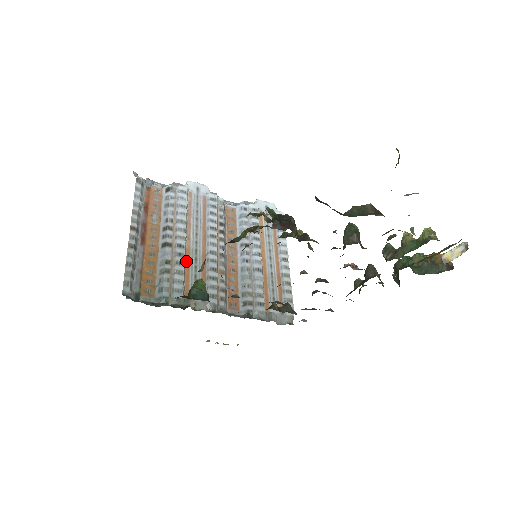
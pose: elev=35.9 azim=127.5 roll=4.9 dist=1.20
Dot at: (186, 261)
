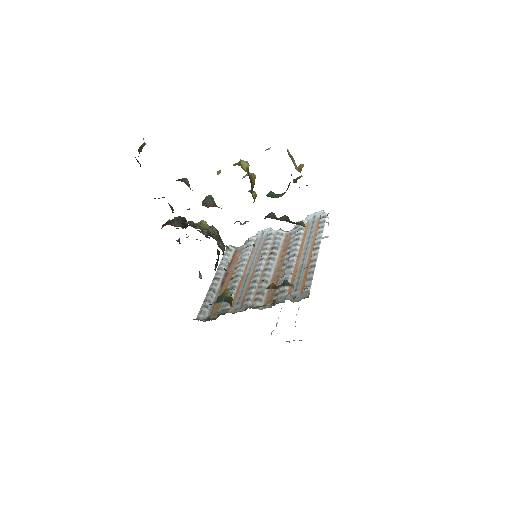
Dot at: (239, 284)
